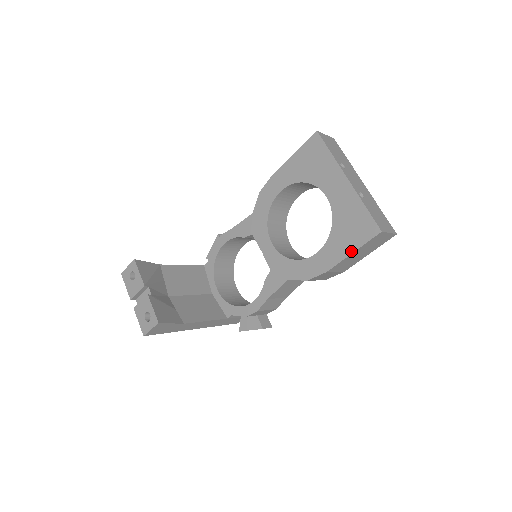
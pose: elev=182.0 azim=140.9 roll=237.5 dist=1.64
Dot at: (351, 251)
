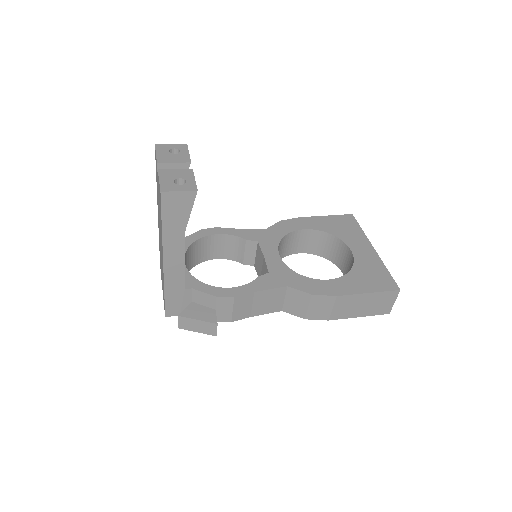
Dot at: (368, 291)
